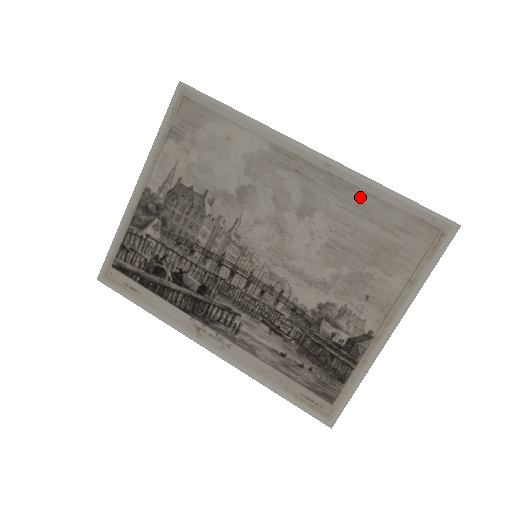
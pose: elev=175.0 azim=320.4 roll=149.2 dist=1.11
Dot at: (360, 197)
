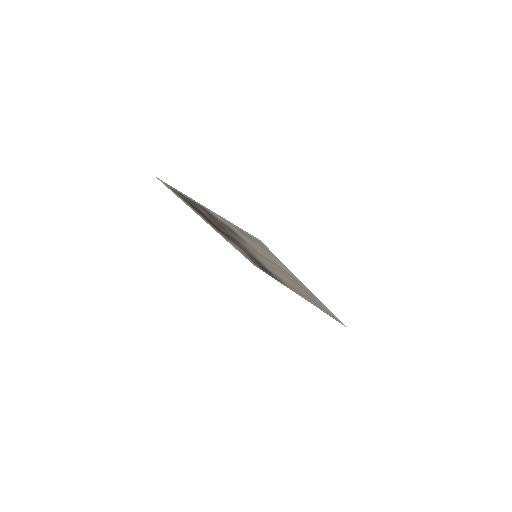
Dot at: (318, 302)
